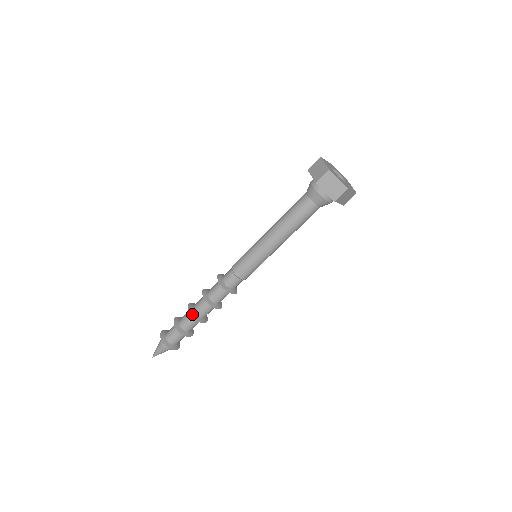
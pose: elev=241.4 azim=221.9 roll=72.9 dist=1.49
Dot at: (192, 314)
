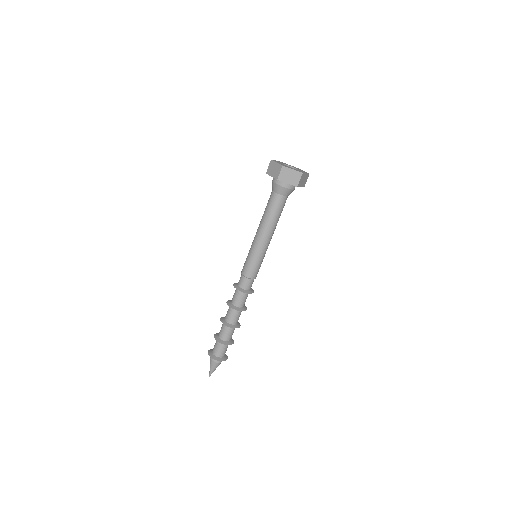
Dot at: (222, 320)
